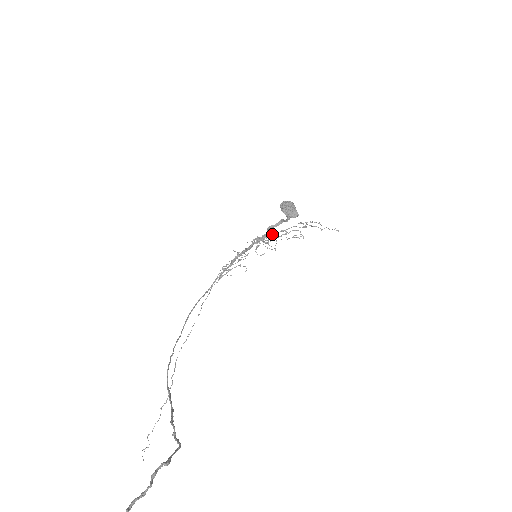
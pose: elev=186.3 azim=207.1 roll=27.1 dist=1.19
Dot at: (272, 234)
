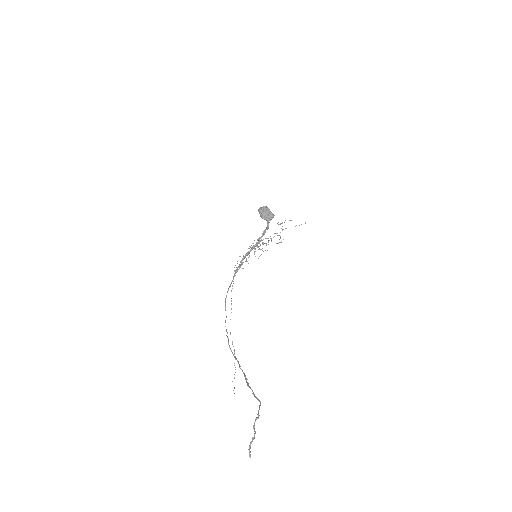
Dot at: (261, 240)
